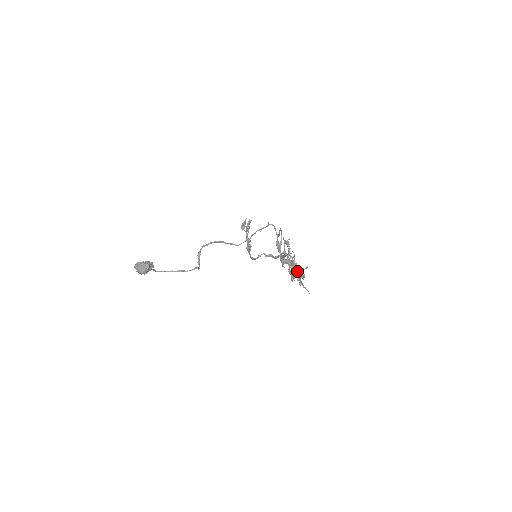
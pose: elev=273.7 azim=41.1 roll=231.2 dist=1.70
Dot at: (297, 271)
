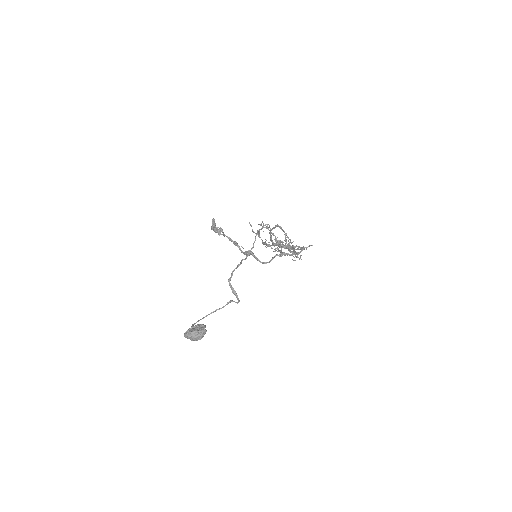
Dot at: occluded
